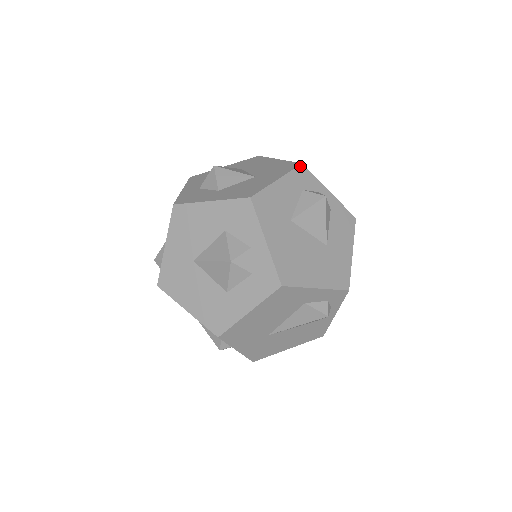
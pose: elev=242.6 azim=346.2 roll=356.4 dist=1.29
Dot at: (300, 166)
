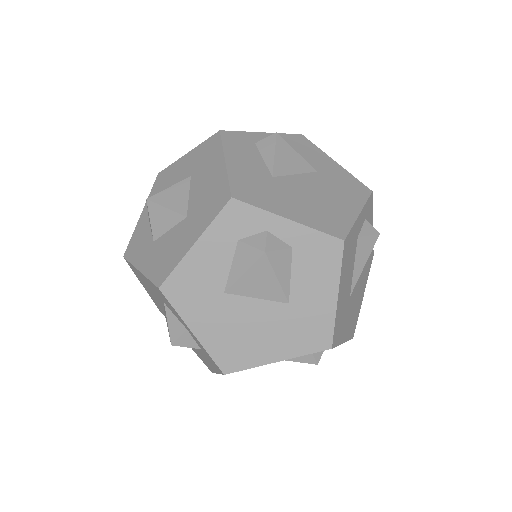
Dot at: (228, 204)
